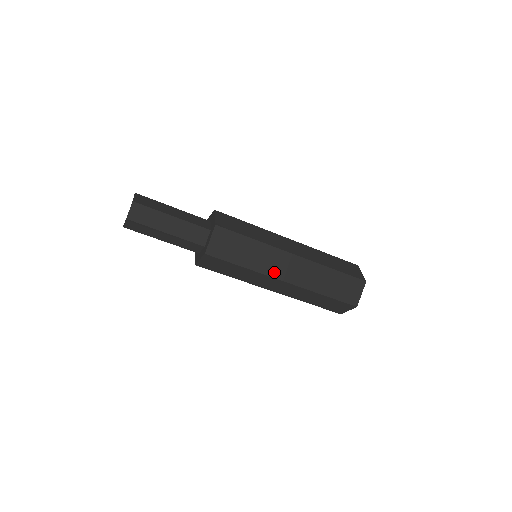
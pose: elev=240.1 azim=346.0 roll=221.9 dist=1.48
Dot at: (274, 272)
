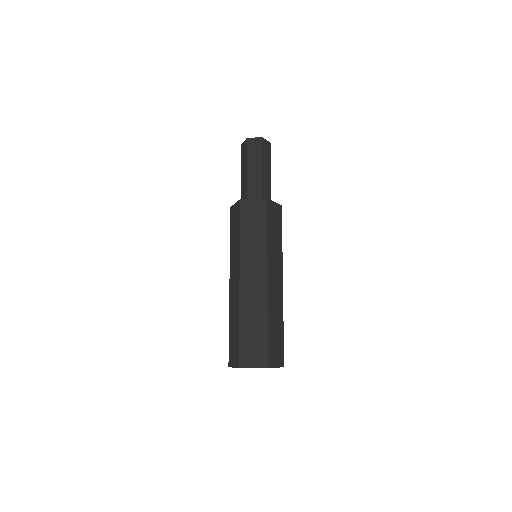
Dot at: (245, 265)
